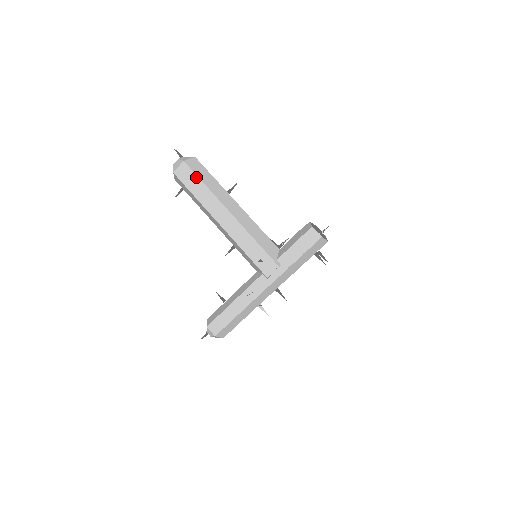
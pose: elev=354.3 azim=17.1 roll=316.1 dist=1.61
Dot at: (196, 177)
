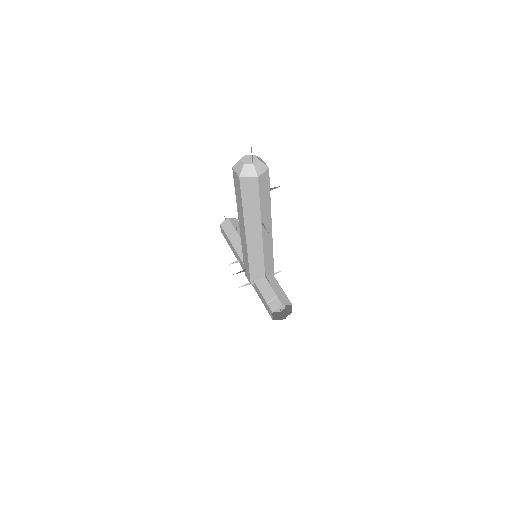
Dot at: (241, 195)
